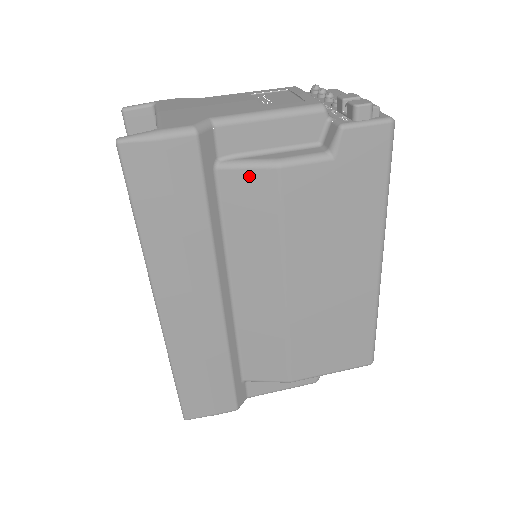
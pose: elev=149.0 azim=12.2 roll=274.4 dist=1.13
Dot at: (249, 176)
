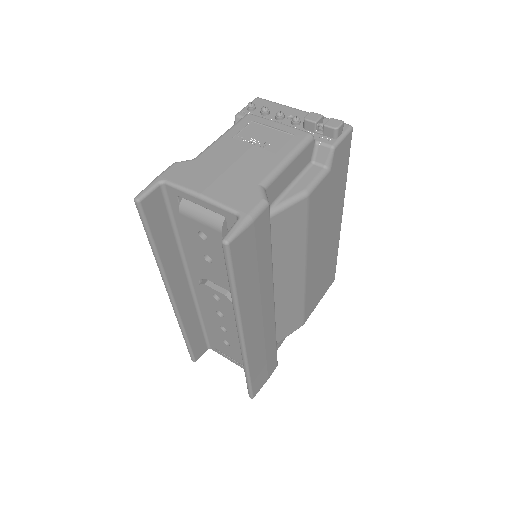
Dot at: (290, 211)
